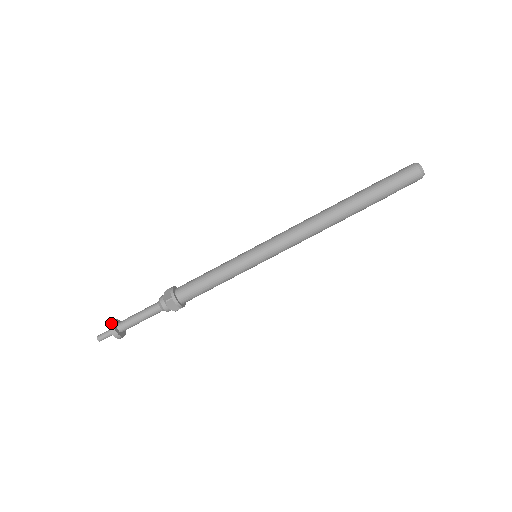
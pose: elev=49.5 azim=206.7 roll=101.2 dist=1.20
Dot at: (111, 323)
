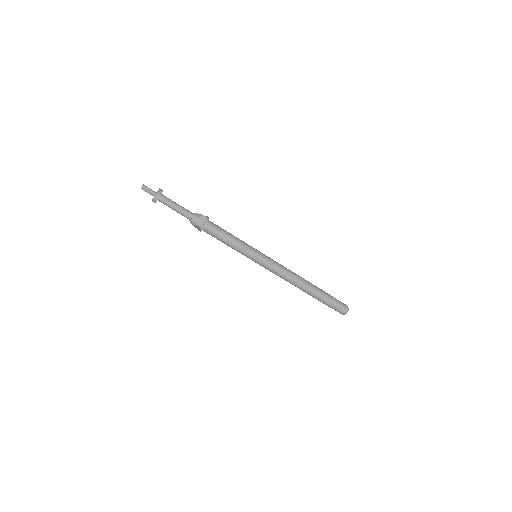
Dot at: (161, 189)
